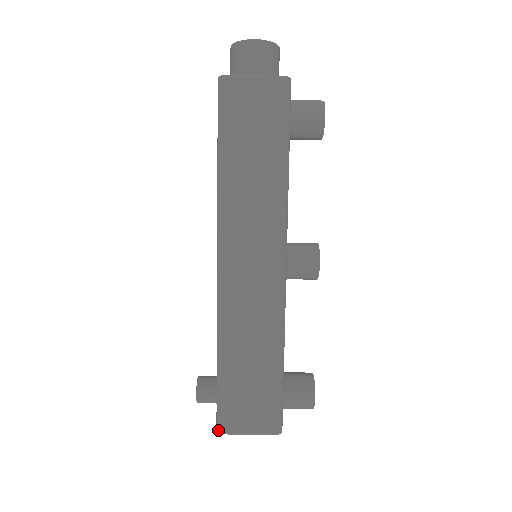
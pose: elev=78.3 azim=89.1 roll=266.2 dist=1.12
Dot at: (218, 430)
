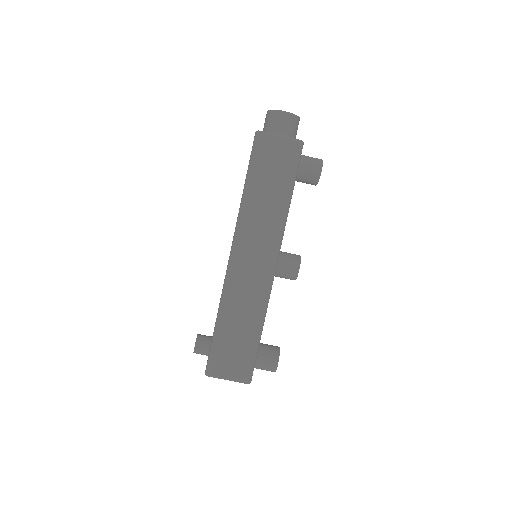
Dot at: (206, 373)
